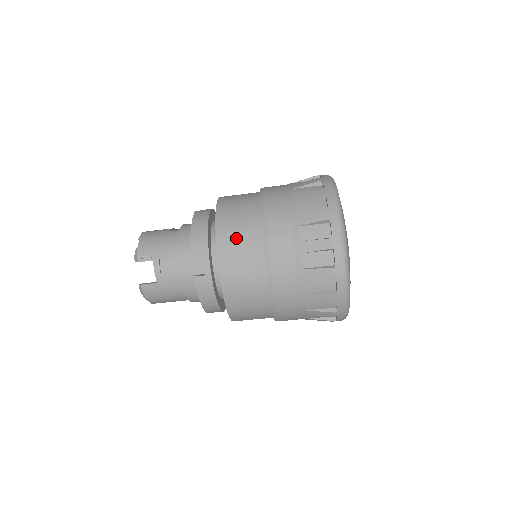
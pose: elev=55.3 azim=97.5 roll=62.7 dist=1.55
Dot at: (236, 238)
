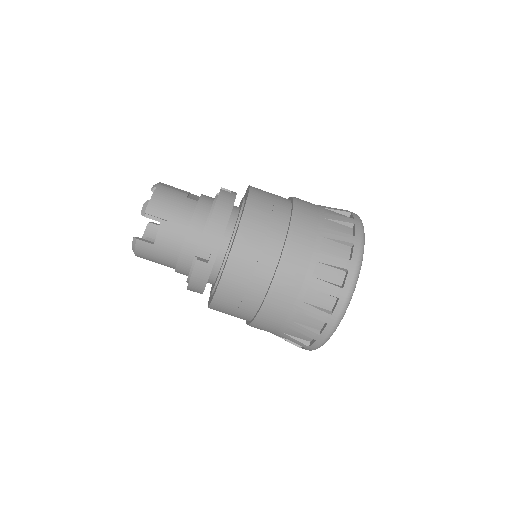
Dot at: (255, 244)
